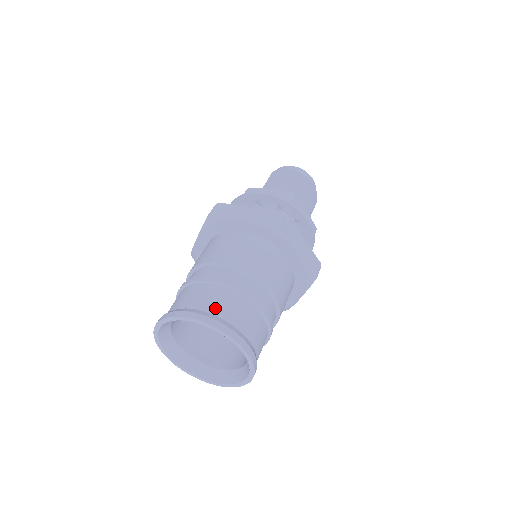
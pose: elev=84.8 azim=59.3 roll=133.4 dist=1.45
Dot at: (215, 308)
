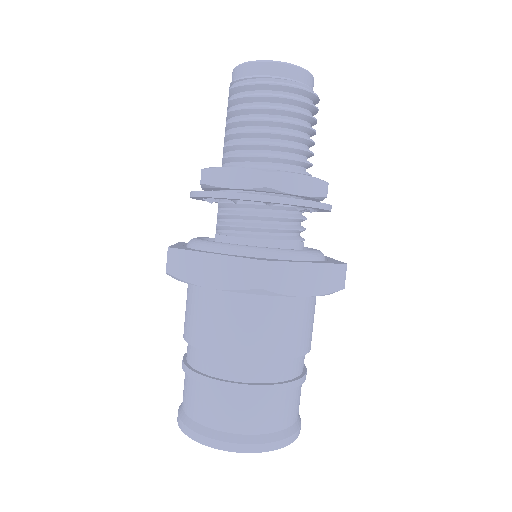
Dot at: (226, 423)
